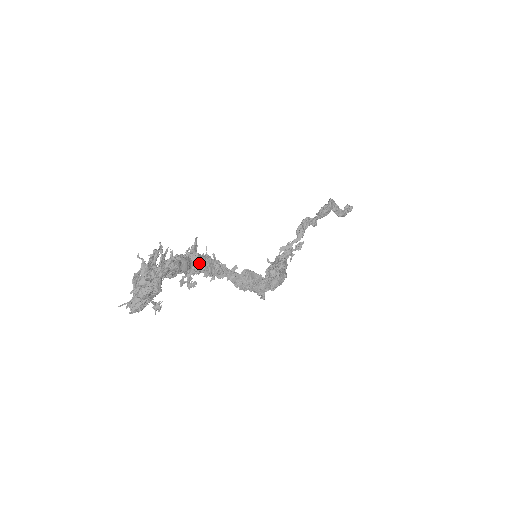
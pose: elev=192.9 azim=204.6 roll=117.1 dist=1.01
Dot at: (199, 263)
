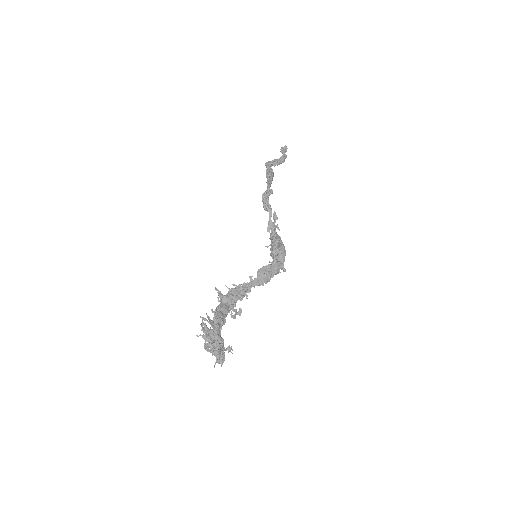
Dot at: (230, 299)
